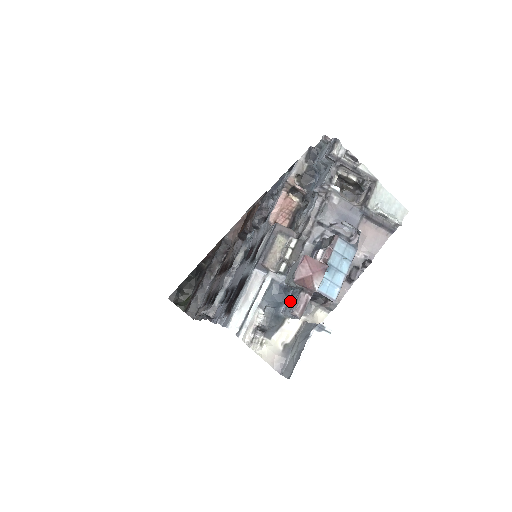
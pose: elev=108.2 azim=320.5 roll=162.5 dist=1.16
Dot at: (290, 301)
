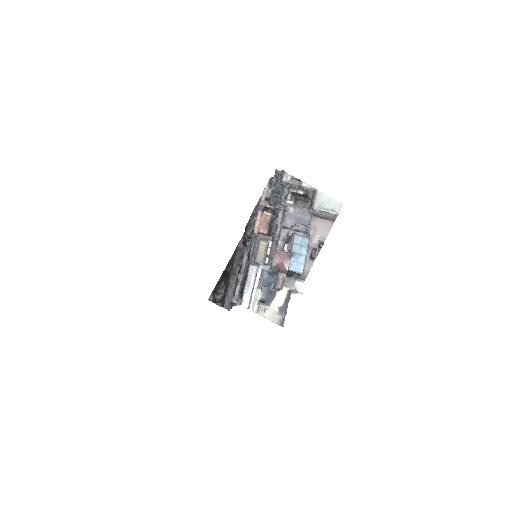
Dot at: (275, 280)
